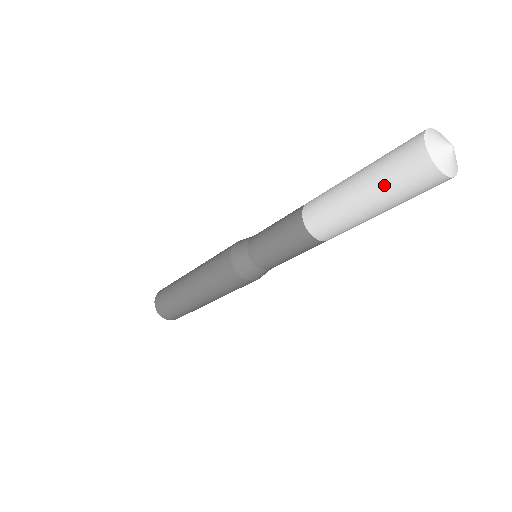
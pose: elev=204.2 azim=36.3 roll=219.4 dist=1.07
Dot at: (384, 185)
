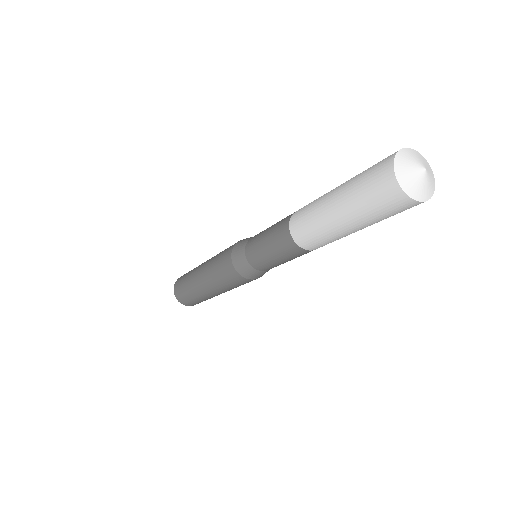
Dot at: (354, 194)
